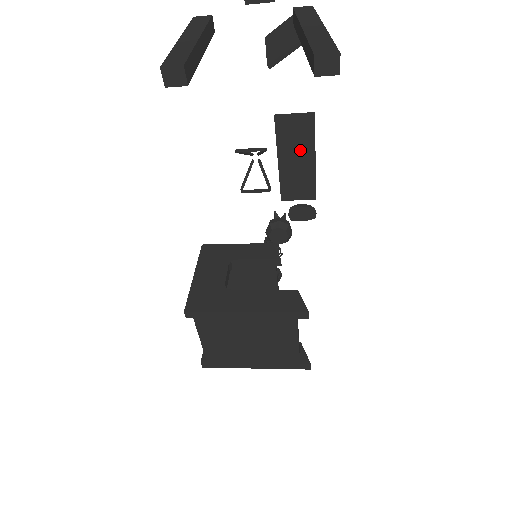
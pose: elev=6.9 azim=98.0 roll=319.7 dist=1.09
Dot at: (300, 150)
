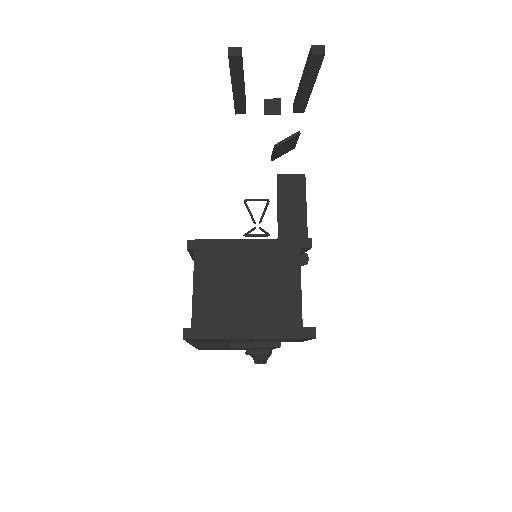
Dot at: (295, 201)
